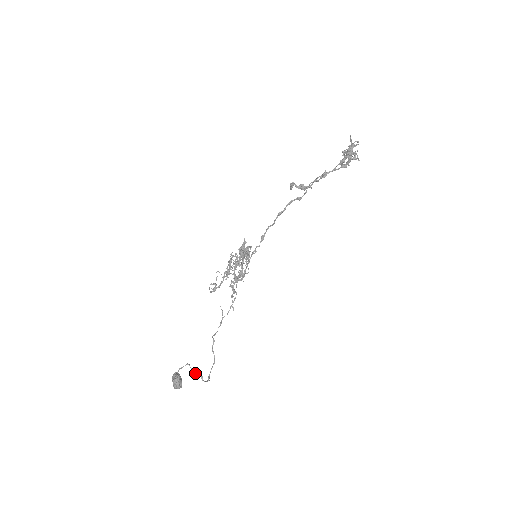
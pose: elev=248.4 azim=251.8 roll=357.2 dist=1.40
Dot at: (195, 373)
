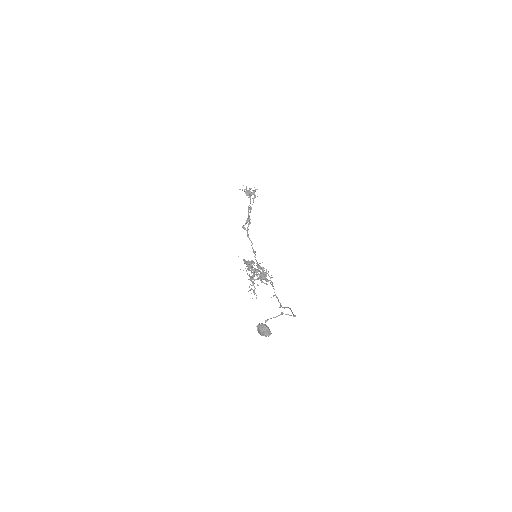
Dot at: occluded
